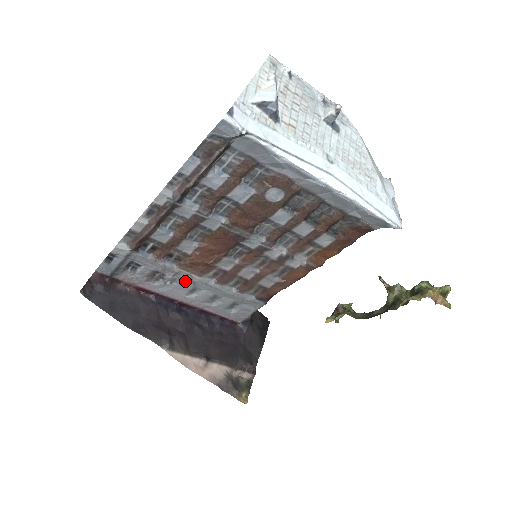
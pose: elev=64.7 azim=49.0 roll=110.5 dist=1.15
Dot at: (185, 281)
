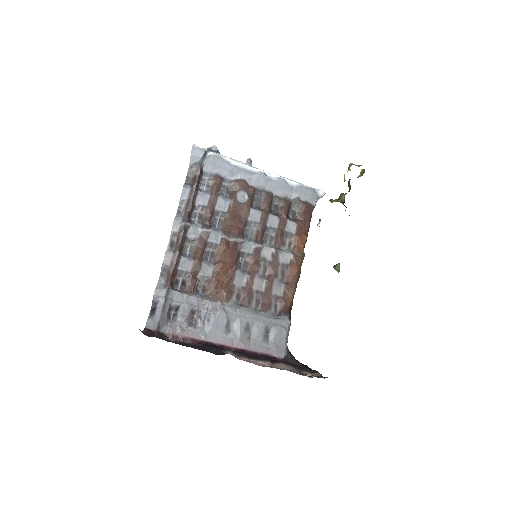
Dot at: (218, 312)
